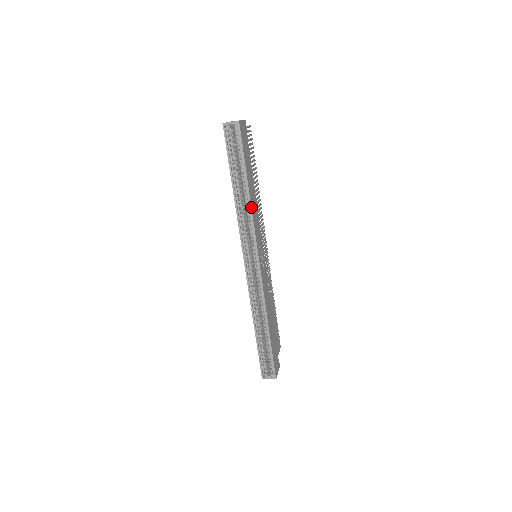
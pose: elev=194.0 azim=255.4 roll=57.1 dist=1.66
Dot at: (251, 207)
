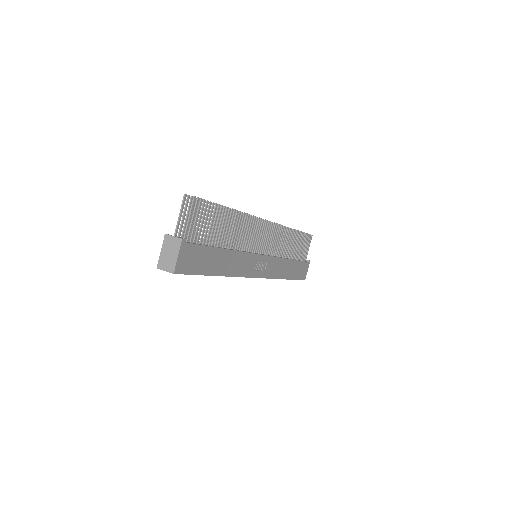
Dot at: (229, 276)
